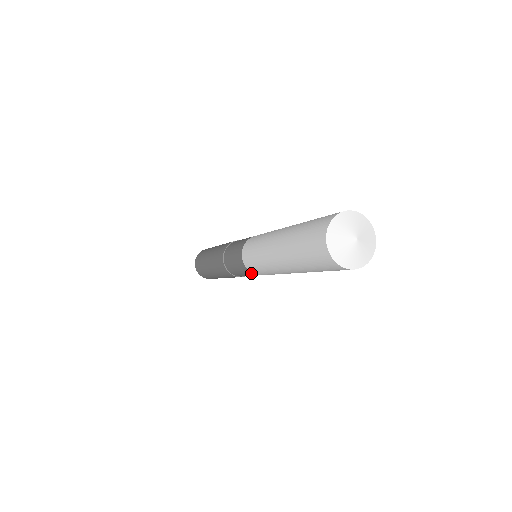
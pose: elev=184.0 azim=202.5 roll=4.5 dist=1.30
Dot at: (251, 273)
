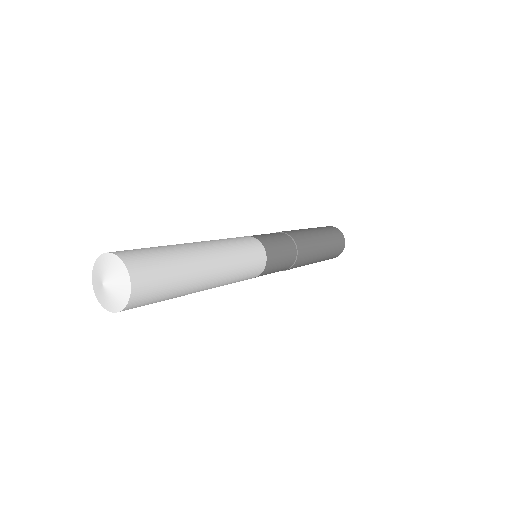
Dot at: occluded
